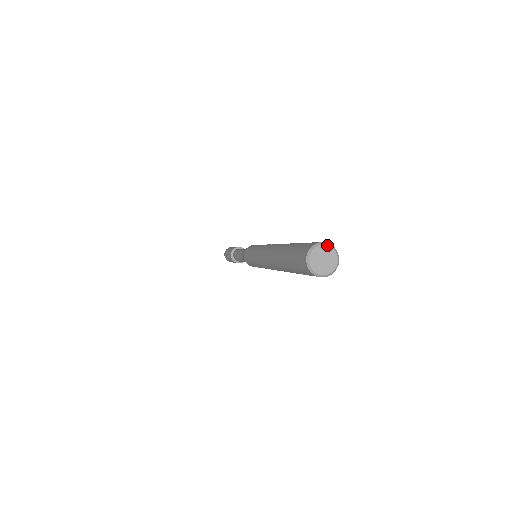
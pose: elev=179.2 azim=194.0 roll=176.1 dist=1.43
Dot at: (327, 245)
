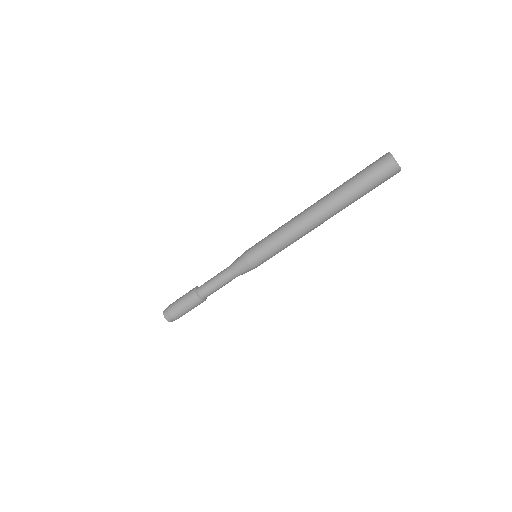
Dot at: occluded
